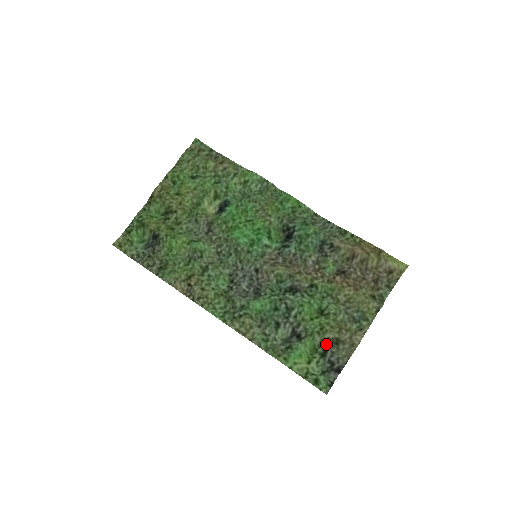
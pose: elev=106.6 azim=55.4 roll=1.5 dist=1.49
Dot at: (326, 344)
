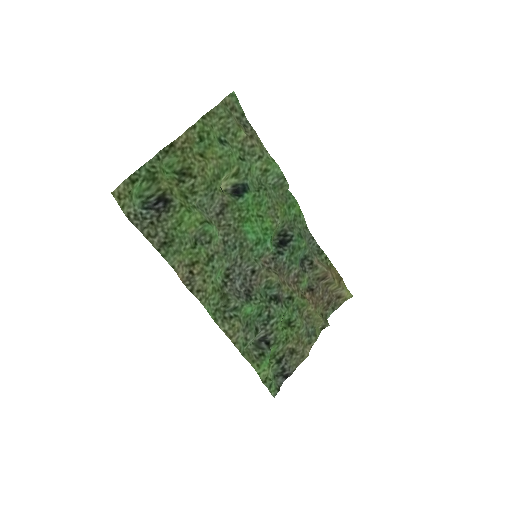
Dot at: (284, 352)
